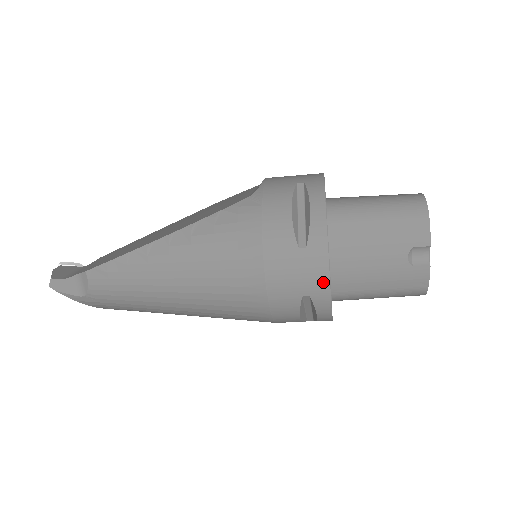
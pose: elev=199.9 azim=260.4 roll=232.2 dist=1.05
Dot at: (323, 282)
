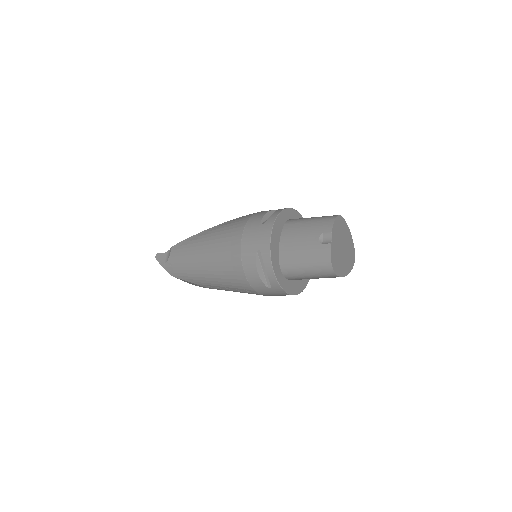
Dot at: (267, 241)
